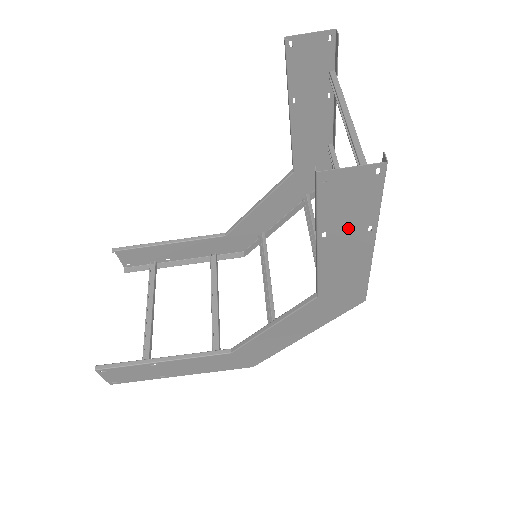
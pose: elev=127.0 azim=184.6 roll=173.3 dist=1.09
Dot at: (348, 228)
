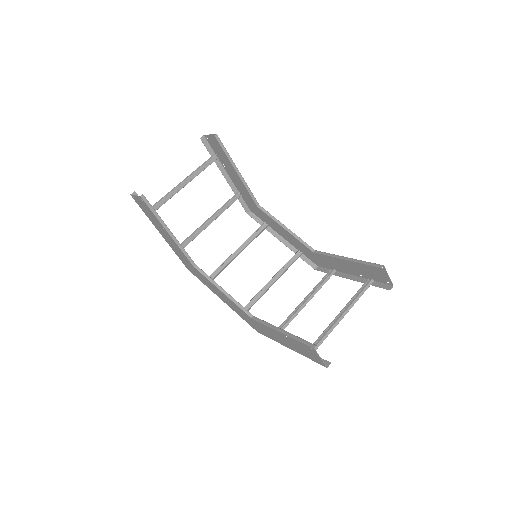
Dot at: (293, 345)
